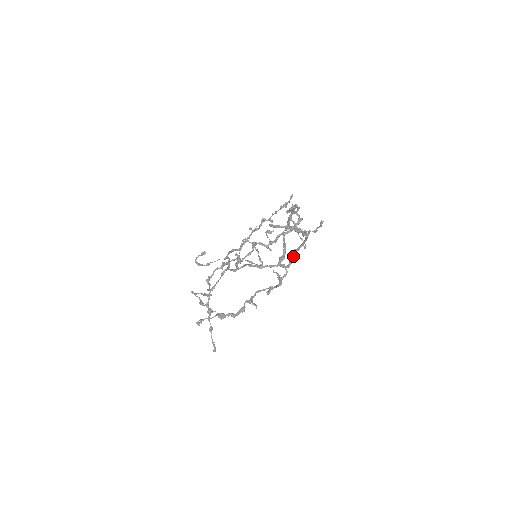
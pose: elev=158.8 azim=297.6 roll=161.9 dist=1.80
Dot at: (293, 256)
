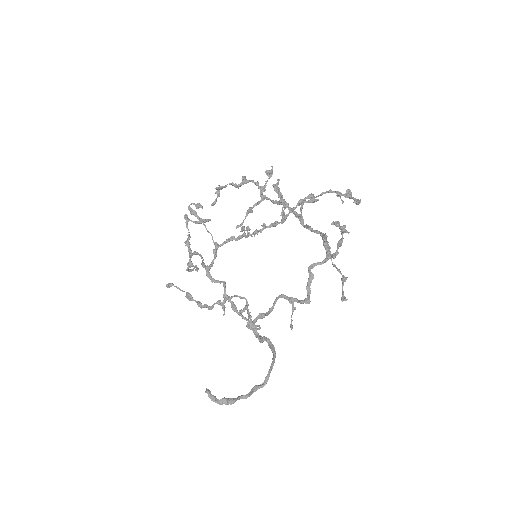
Dot at: (264, 340)
